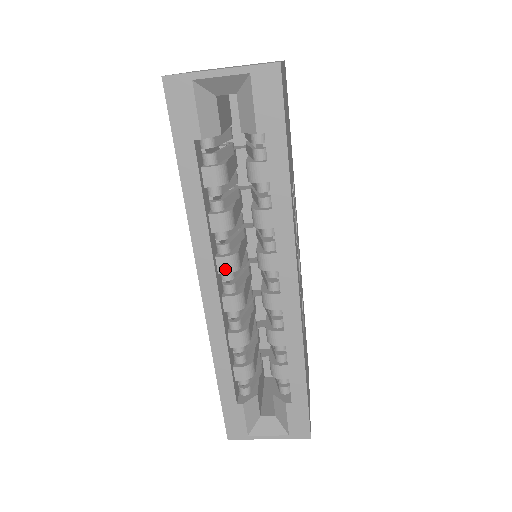
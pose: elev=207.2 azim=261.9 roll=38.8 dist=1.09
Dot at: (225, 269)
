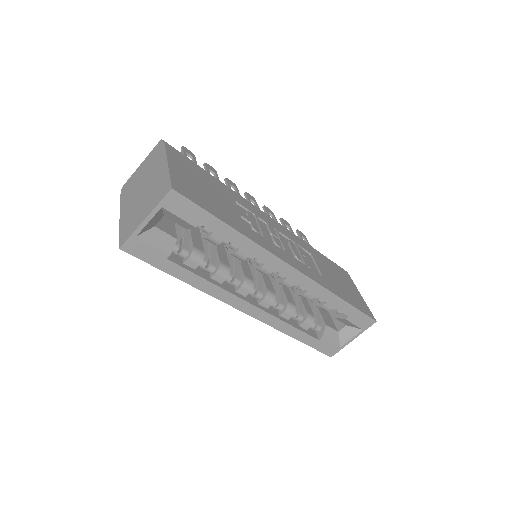
Dot at: (246, 292)
